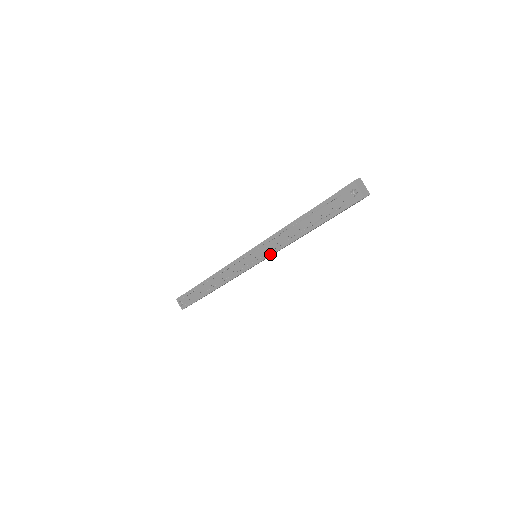
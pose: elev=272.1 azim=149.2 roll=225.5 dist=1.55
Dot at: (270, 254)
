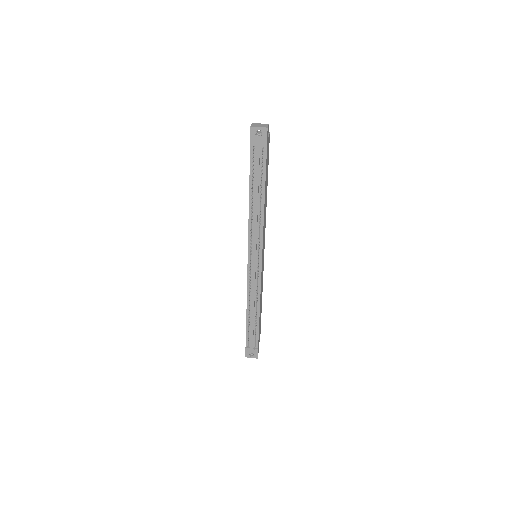
Dot at: (261, 240)
